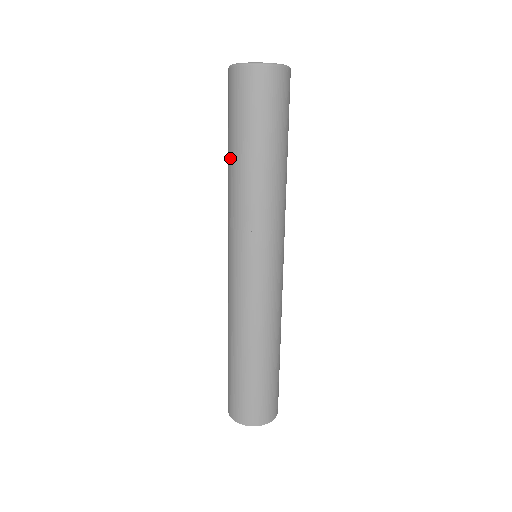
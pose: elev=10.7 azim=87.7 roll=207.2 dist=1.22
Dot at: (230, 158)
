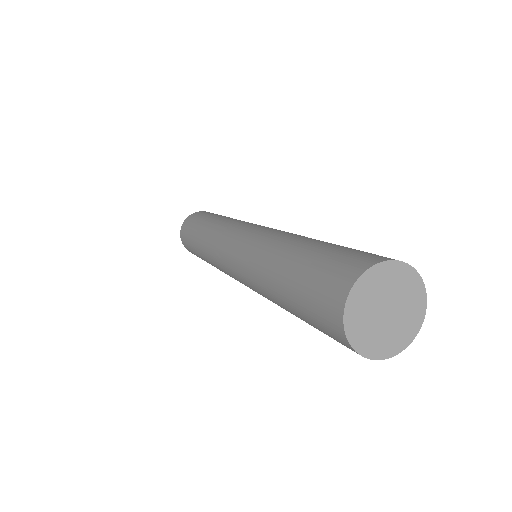
Dot at: (211, 219)
